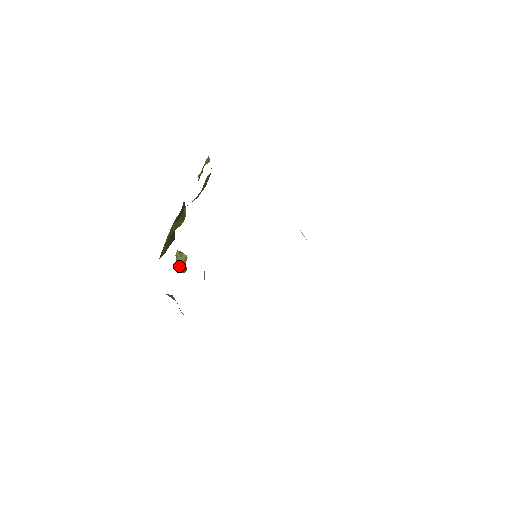
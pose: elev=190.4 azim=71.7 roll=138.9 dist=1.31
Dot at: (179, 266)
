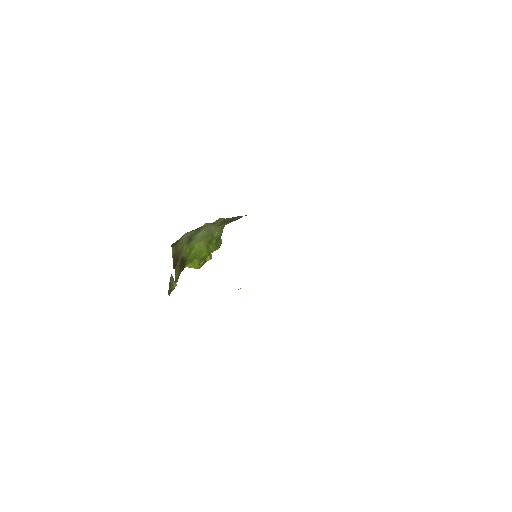
Dot at: (170, 282)
